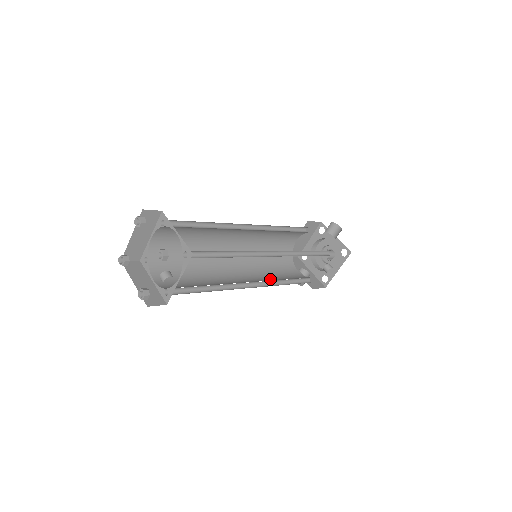
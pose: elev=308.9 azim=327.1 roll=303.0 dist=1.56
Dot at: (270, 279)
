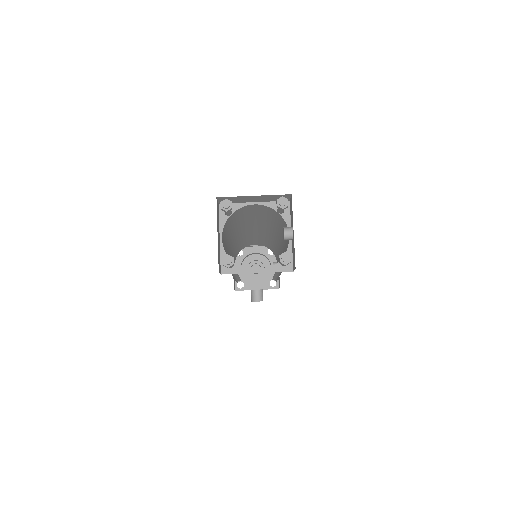
Dot at: occluded
